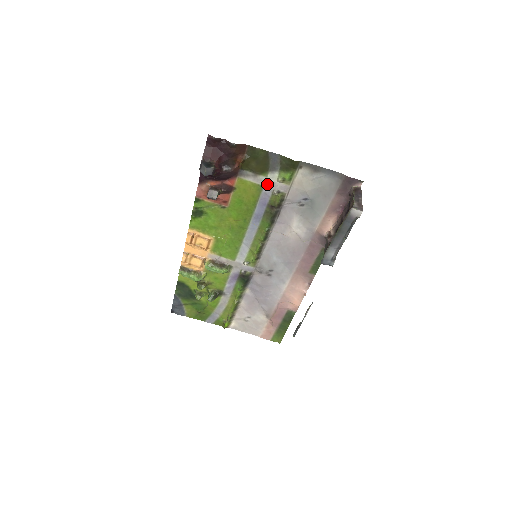
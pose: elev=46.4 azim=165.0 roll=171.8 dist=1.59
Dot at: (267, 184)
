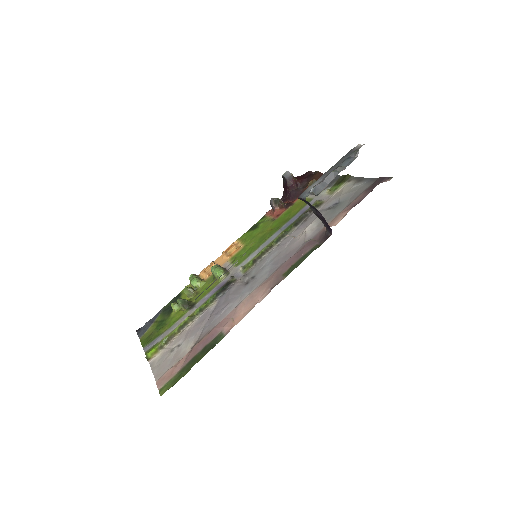
Dot at: (317, 197)
